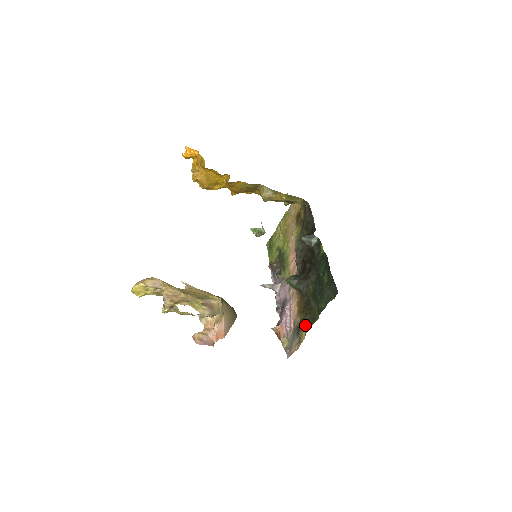
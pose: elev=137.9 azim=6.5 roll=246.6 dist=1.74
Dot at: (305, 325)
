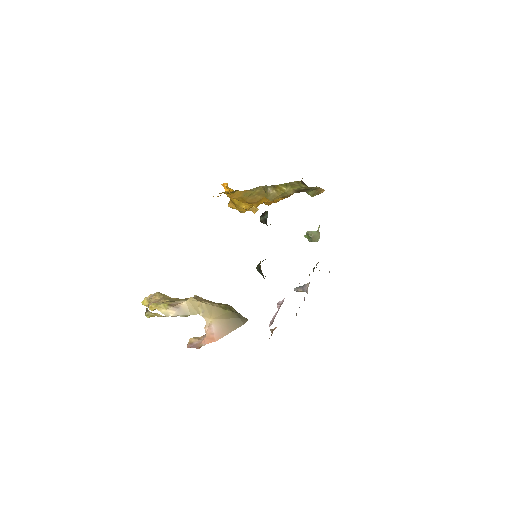
Dot at: occluded
